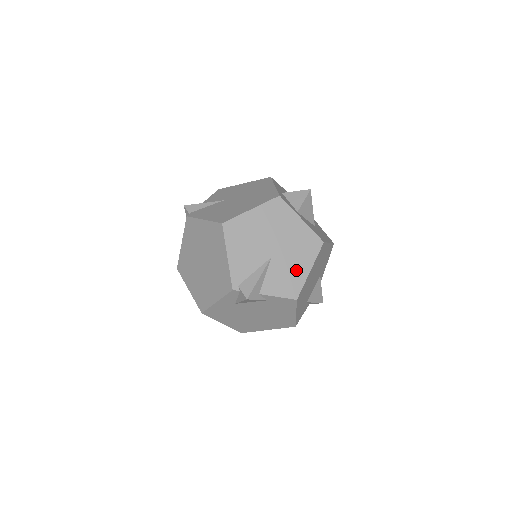
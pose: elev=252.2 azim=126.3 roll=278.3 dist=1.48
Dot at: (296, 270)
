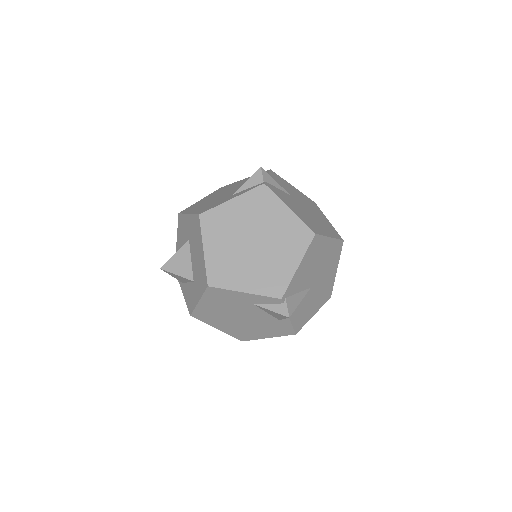
Dot at: (311, 309)
